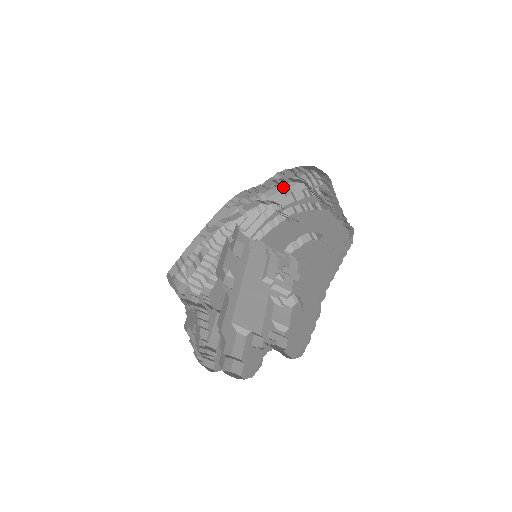
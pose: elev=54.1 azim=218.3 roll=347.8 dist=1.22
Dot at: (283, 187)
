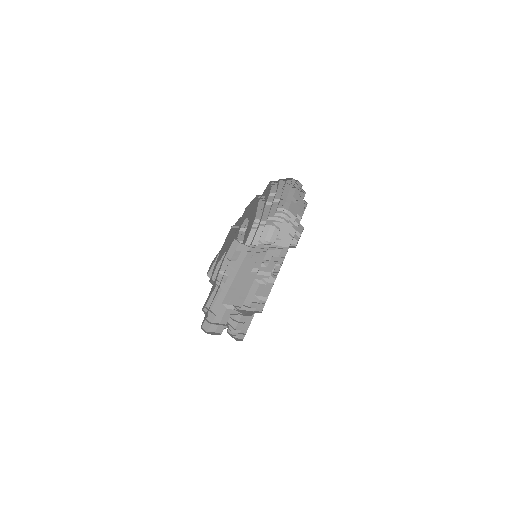
Dot at: (289, 198)
